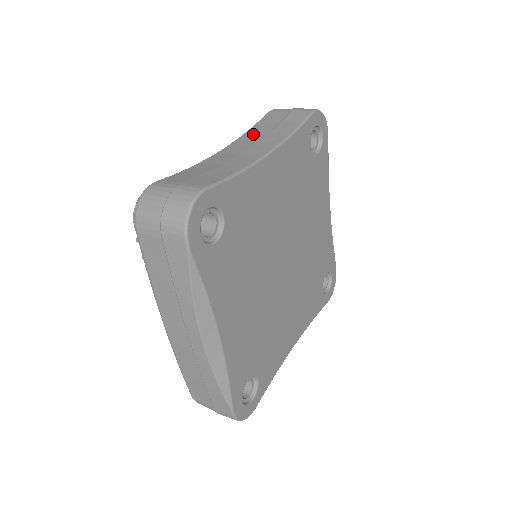
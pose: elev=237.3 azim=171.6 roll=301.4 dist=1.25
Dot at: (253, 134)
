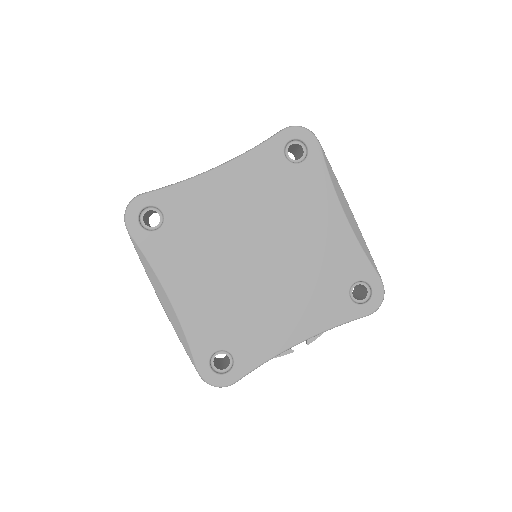
Dot at: occluded
